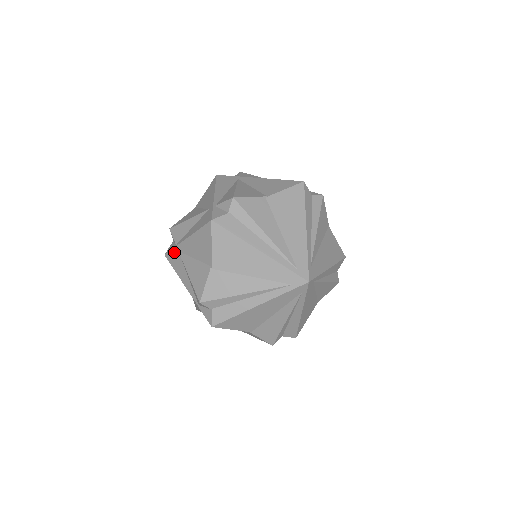
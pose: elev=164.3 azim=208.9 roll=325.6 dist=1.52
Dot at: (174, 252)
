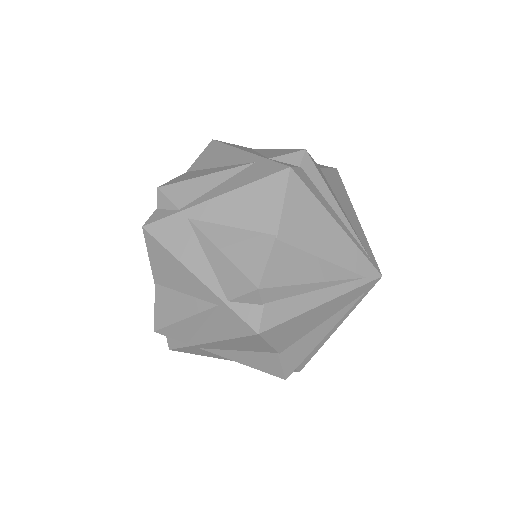
Dot at: (174, 220)
